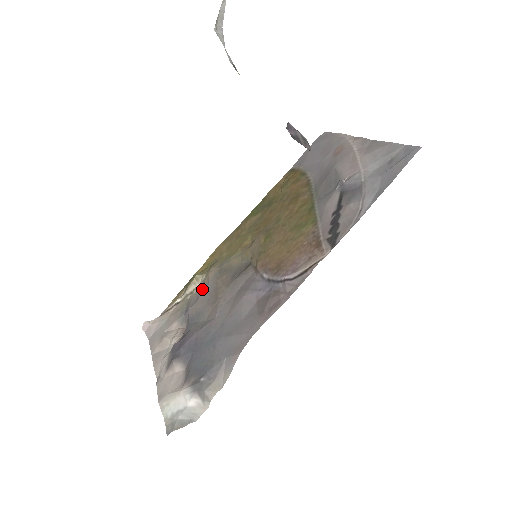
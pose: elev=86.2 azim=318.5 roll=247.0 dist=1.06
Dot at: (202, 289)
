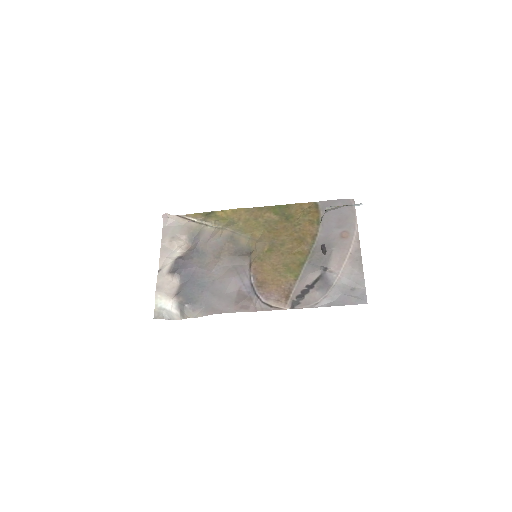
Dot at: (214, 237)
